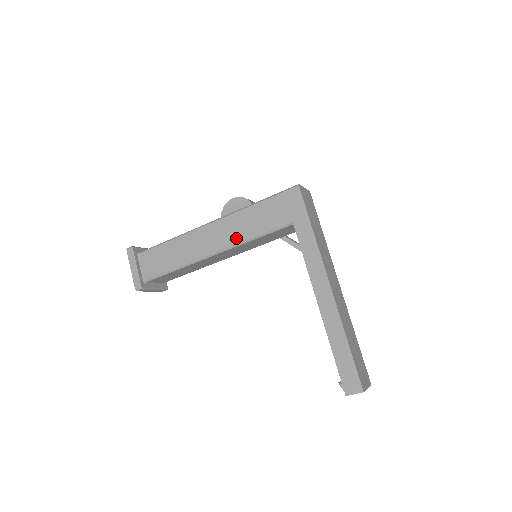
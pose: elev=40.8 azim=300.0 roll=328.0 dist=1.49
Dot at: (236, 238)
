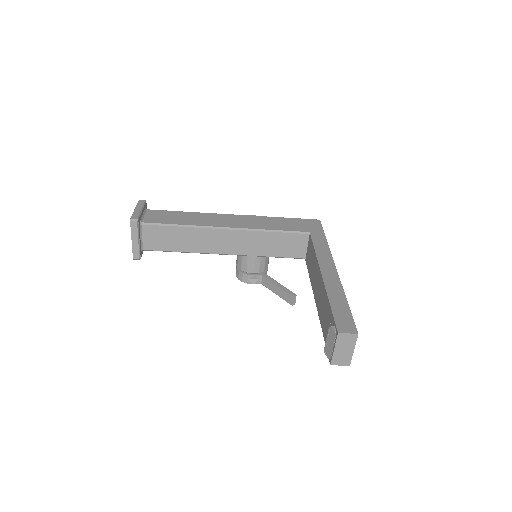
Dot at: (254, 226)
